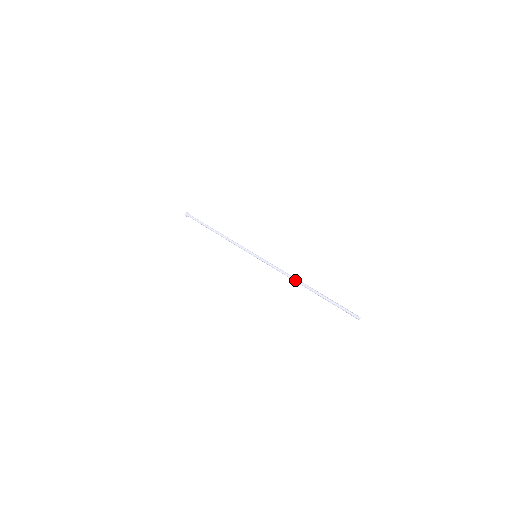
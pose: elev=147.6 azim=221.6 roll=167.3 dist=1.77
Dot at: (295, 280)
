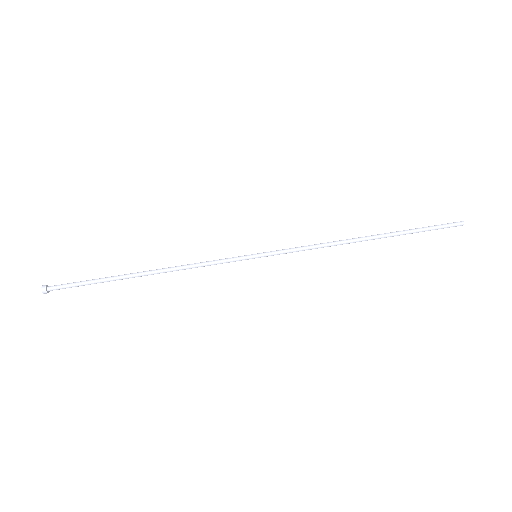
Dot at: (348, 240)
